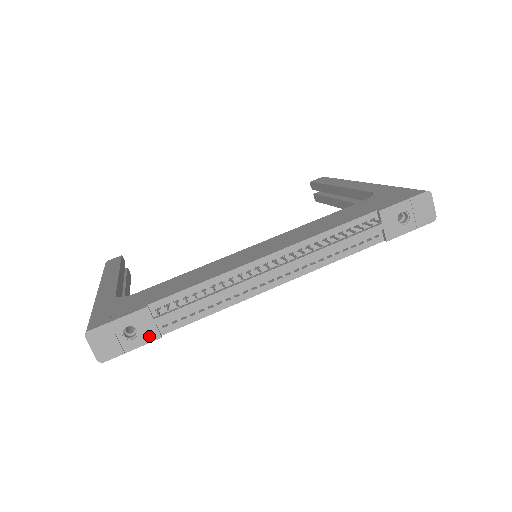
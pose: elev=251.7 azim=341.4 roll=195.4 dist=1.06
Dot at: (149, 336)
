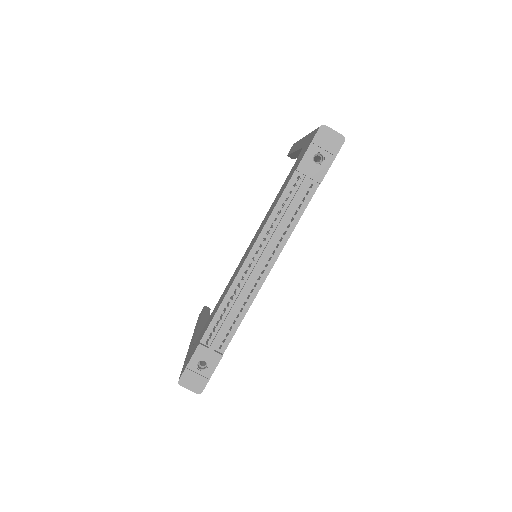
Dot at: (215, 360)
